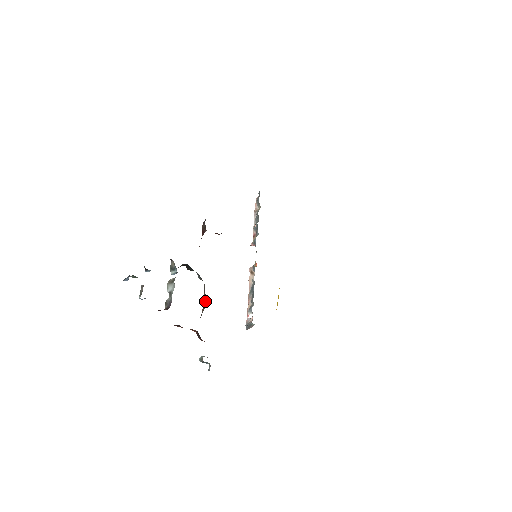
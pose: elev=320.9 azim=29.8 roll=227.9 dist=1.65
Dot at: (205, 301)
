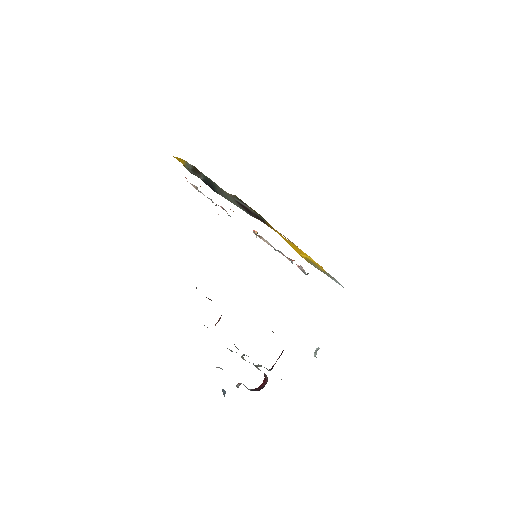
Dot at: occluded
